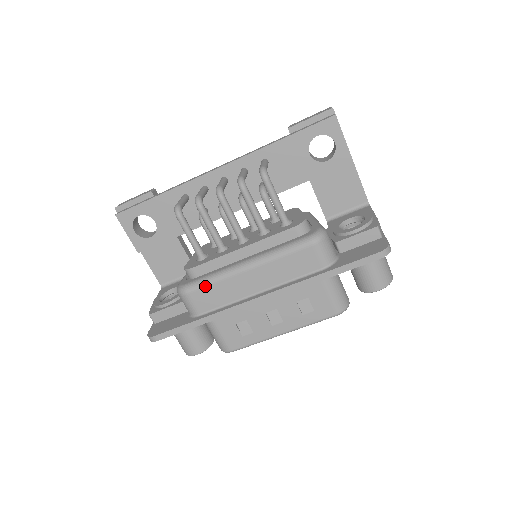
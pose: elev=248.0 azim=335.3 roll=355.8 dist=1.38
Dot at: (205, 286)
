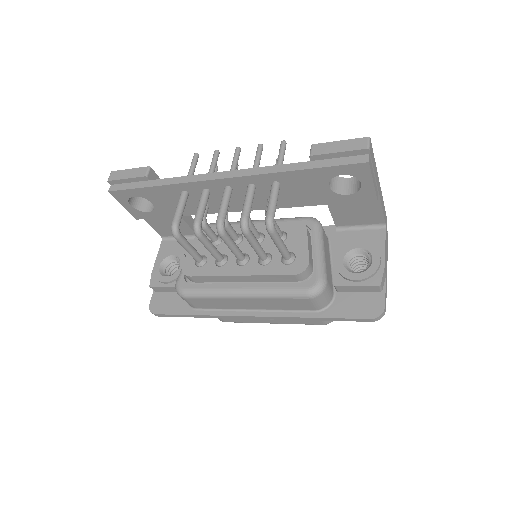
Dot at: (202, 298)
